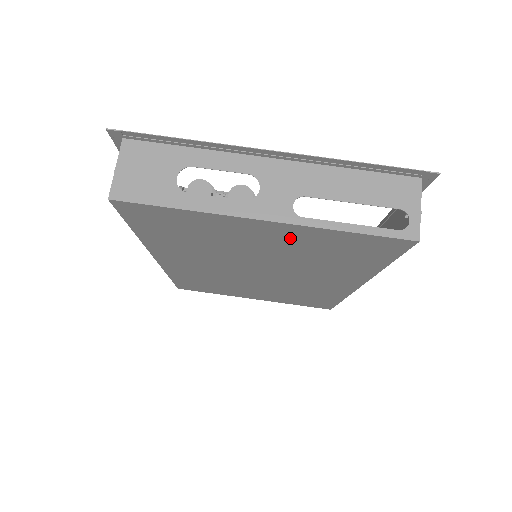
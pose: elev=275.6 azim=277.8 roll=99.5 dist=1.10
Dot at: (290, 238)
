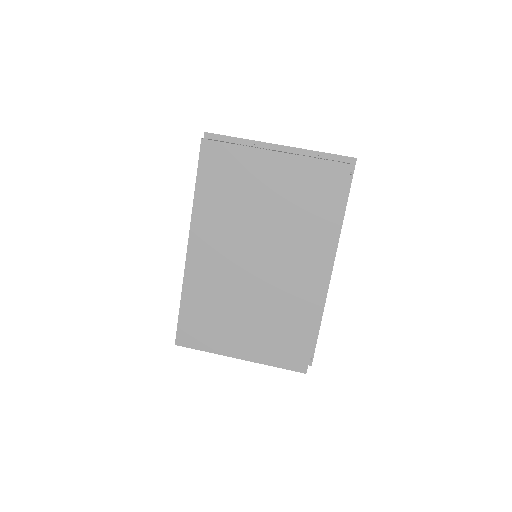
Dot at: (286, 176)
